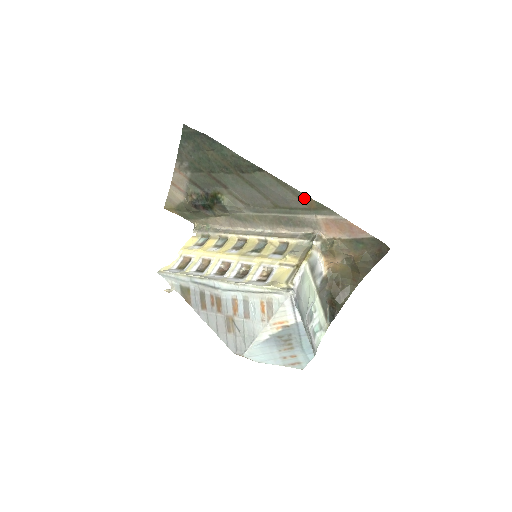
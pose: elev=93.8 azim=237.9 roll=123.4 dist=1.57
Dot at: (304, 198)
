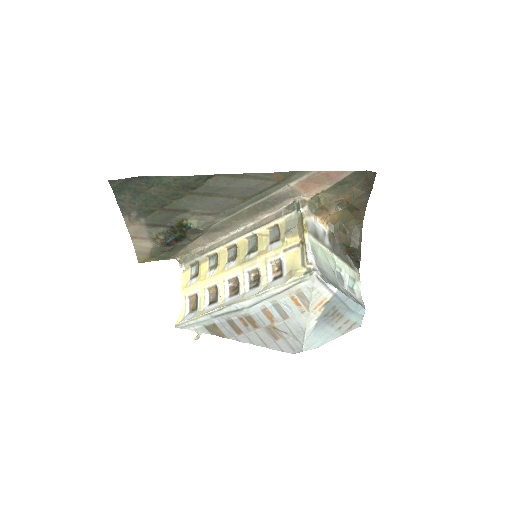
Dot at: (268, 176)
